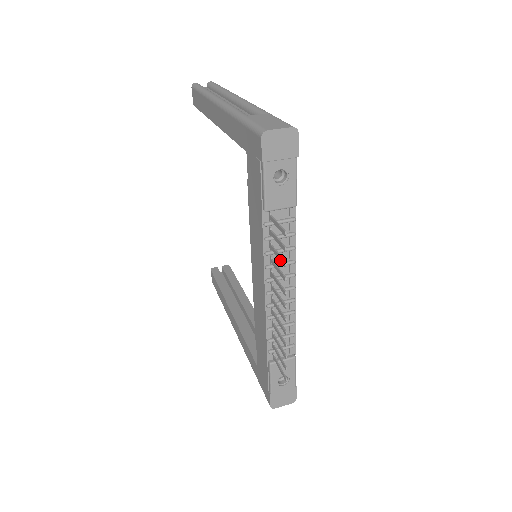
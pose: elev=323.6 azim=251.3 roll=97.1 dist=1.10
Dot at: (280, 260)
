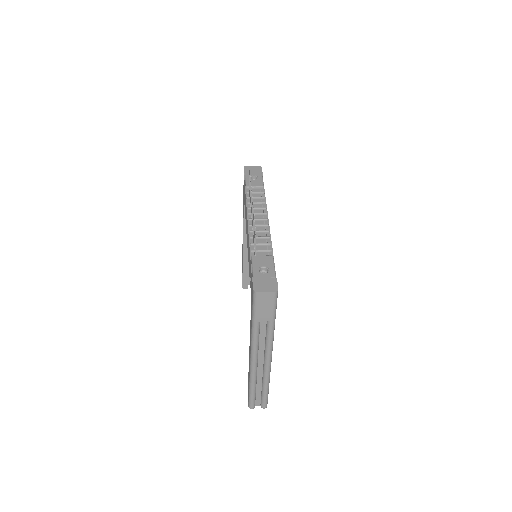
Dot at: (250, 187)
